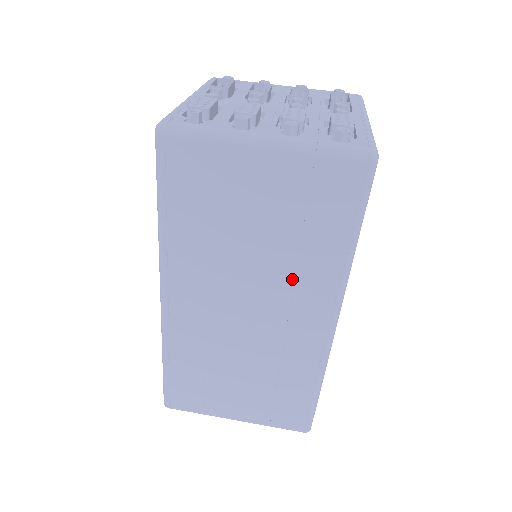
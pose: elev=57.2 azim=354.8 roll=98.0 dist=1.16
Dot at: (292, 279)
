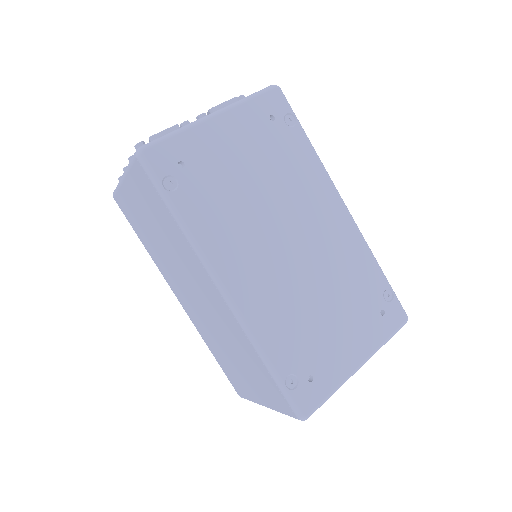
Dot at: (186, 262)
